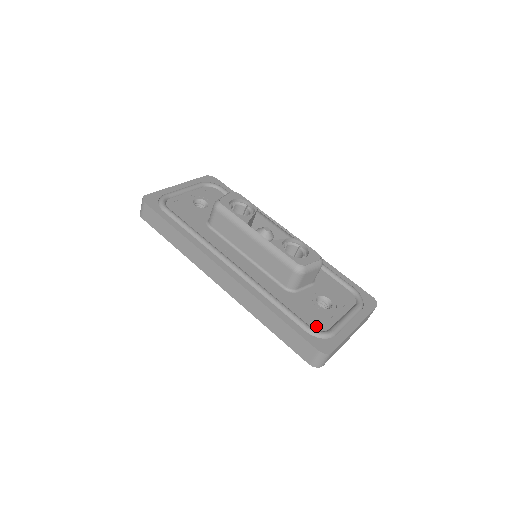
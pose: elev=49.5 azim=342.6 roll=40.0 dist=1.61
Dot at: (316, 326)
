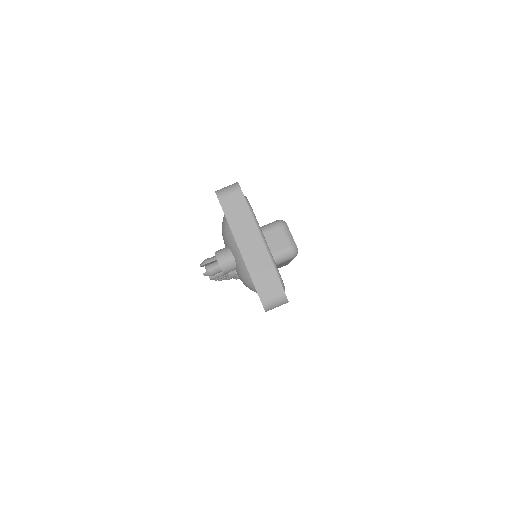
Dot at: occluded
